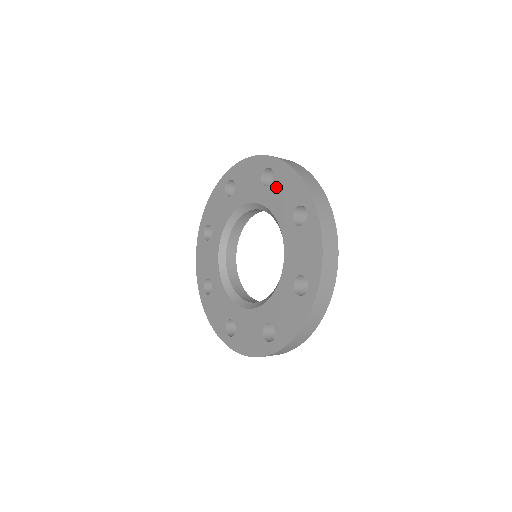
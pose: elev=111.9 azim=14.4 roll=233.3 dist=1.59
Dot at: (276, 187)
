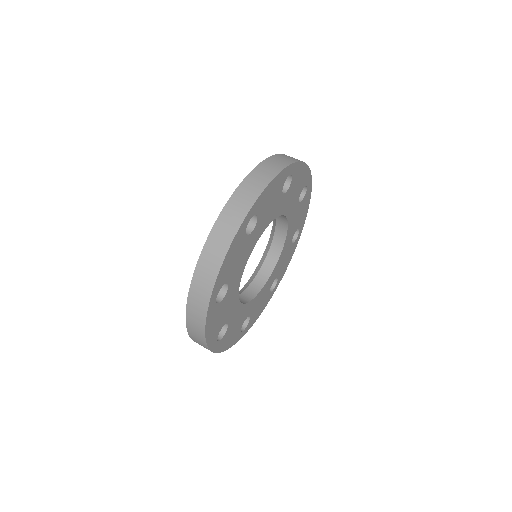
Dot at: occluded
